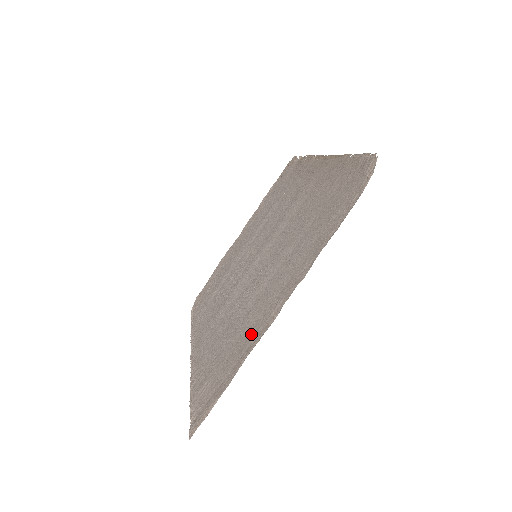
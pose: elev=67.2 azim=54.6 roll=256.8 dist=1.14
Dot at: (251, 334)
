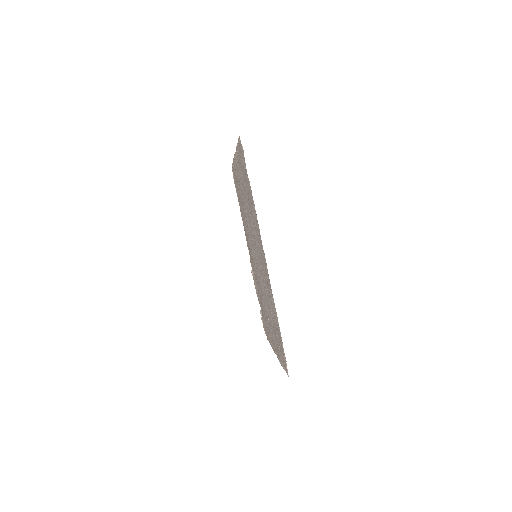
Dot at: (239, 165)
